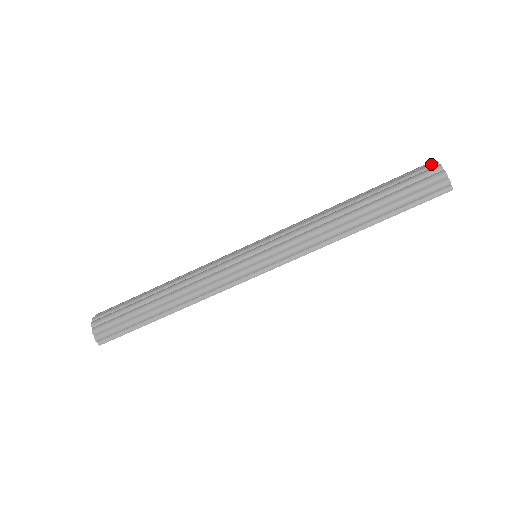
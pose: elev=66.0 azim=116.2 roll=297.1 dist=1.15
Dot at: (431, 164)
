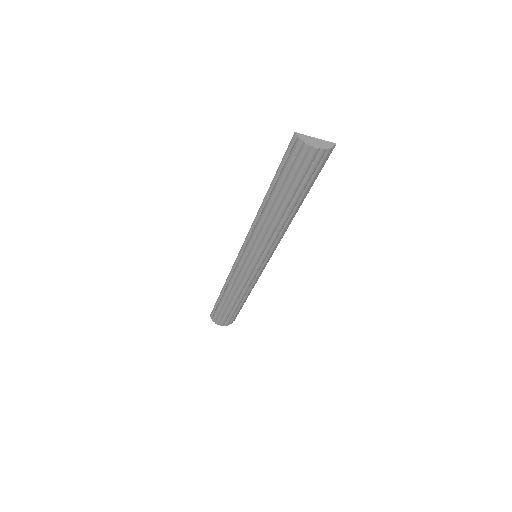
Dot at: (305, 150)
